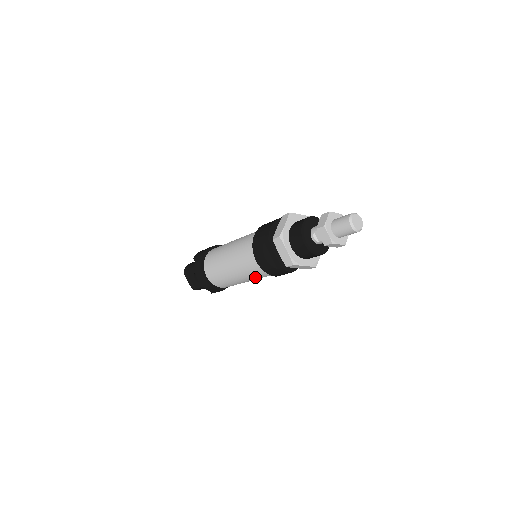
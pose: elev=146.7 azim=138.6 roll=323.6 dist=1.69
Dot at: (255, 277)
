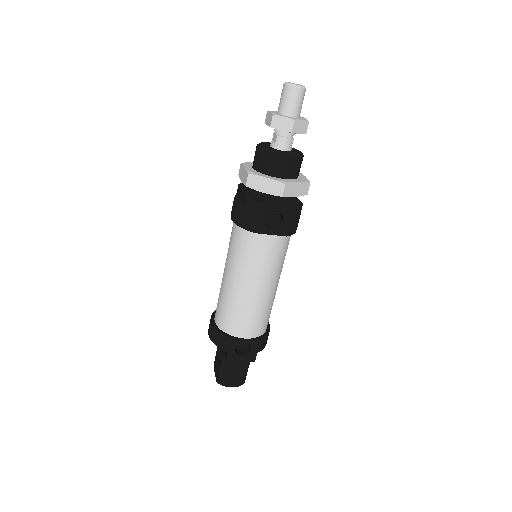
Dot at: (243, 262)
